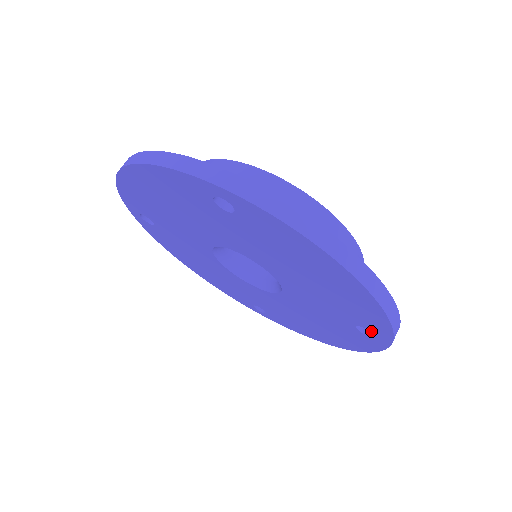
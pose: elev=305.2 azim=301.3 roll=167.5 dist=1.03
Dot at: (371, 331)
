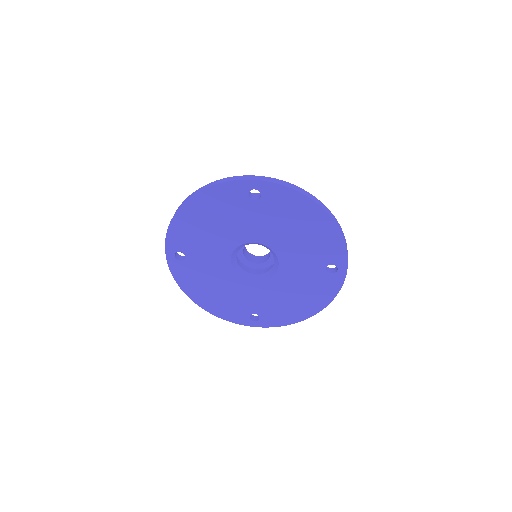
Dot at: (335, 265)
